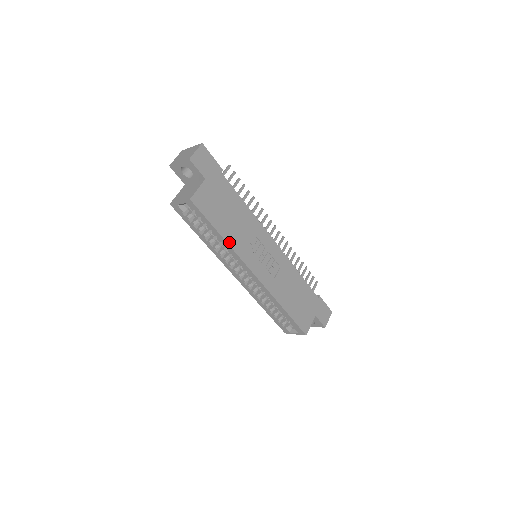
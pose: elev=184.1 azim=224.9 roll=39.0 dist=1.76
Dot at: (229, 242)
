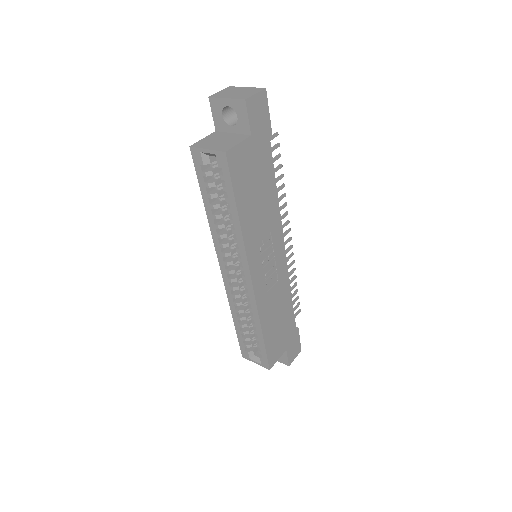
Dot at: (243, 228)
